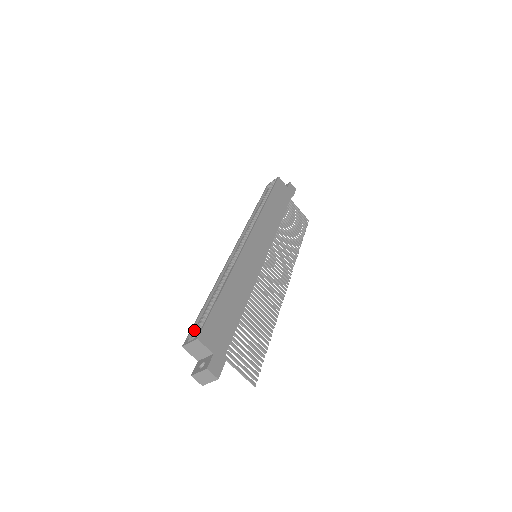
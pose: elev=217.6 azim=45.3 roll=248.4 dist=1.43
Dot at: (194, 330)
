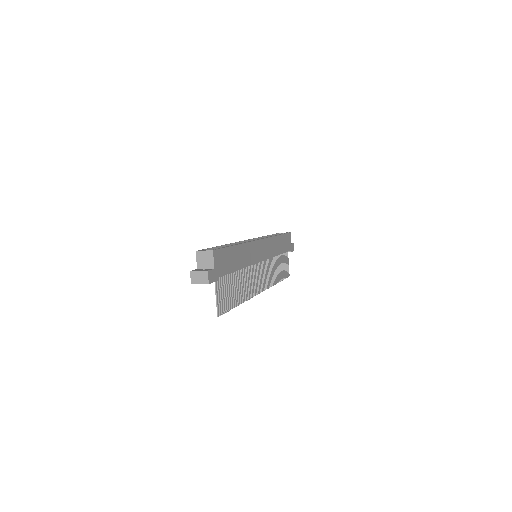
Dot at: occluded
